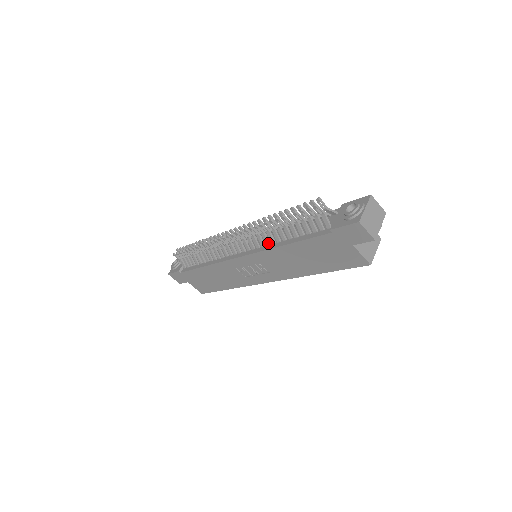
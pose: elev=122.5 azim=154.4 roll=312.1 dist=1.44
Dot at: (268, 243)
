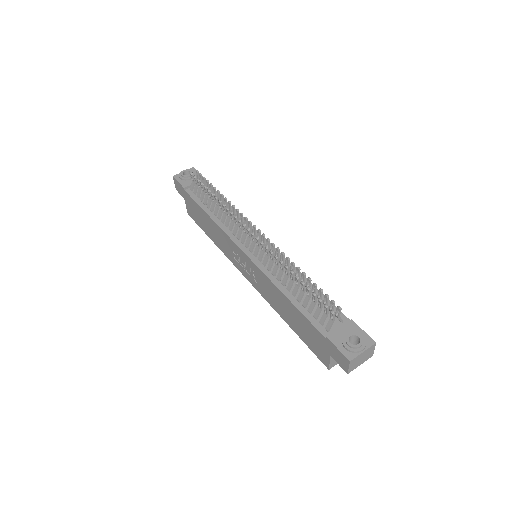
Dot at: (274, 274)
